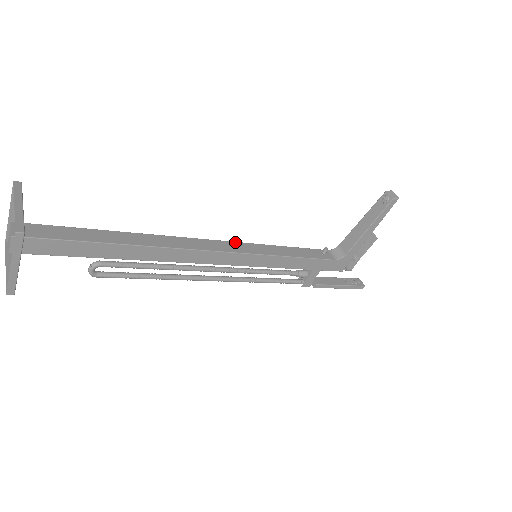
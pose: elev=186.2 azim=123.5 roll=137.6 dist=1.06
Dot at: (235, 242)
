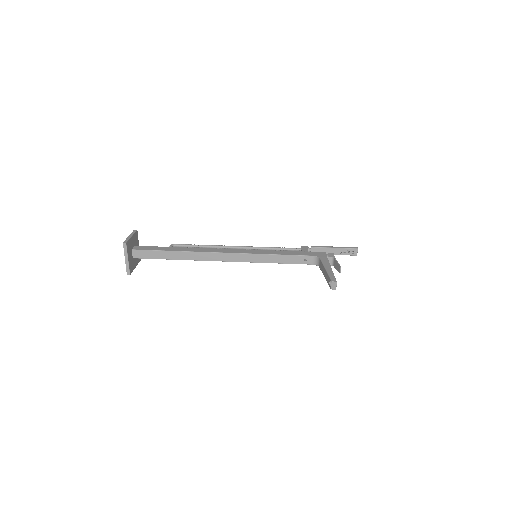
Dot at: (240, 254)
